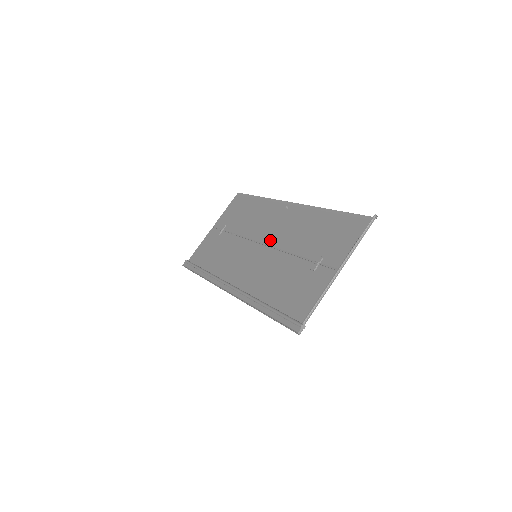
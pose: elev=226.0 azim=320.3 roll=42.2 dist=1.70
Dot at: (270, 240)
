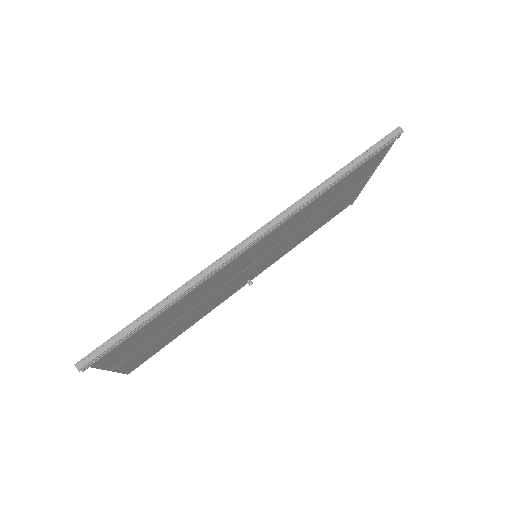
Dot at: (259, 259)
